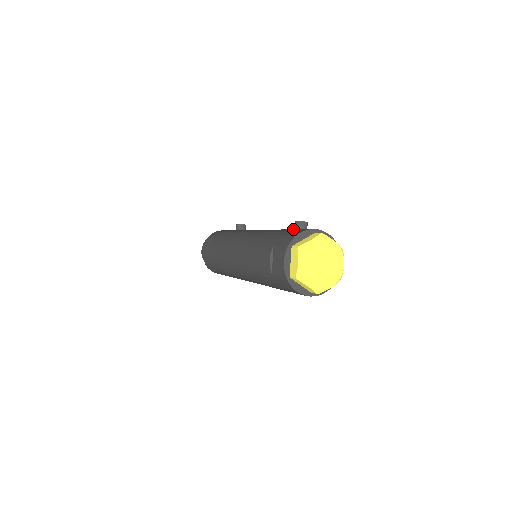
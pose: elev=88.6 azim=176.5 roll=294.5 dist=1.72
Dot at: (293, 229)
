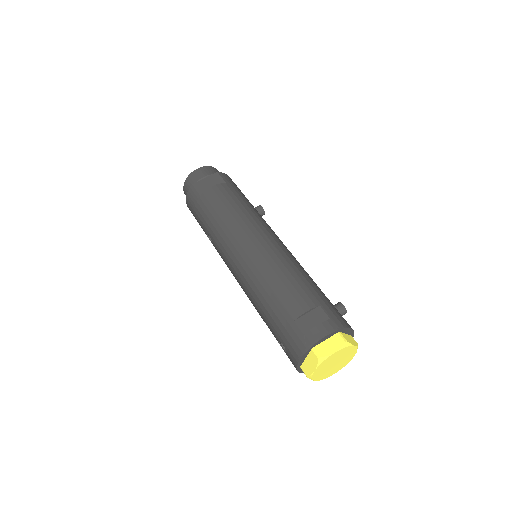
Dot at: (334, 305)
